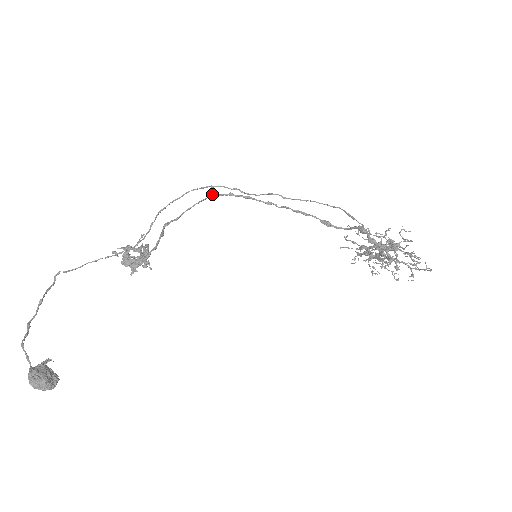
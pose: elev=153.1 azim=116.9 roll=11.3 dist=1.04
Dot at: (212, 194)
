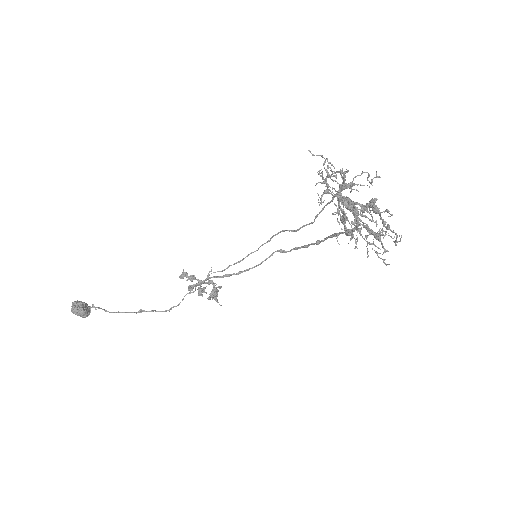
Dot at: (281, 249)
